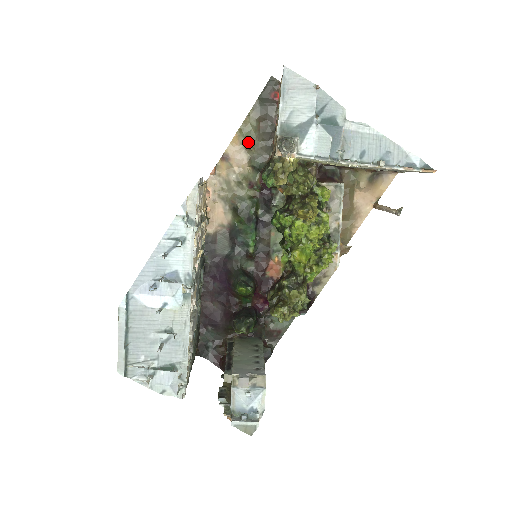
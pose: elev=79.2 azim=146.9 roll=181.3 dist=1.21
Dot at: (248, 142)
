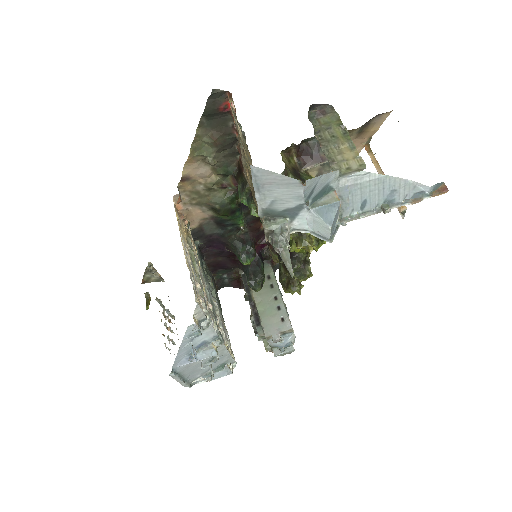
Dot at: (207, 160)
